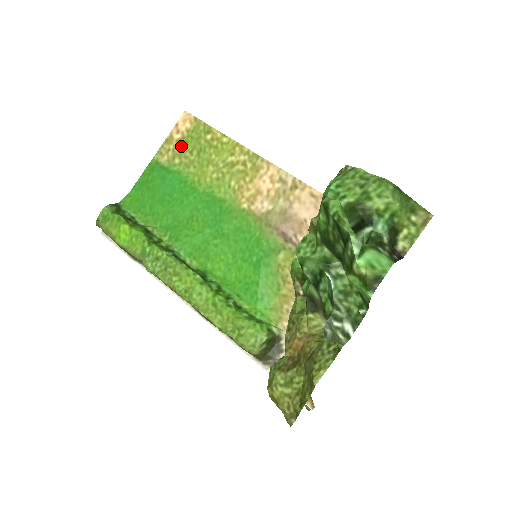
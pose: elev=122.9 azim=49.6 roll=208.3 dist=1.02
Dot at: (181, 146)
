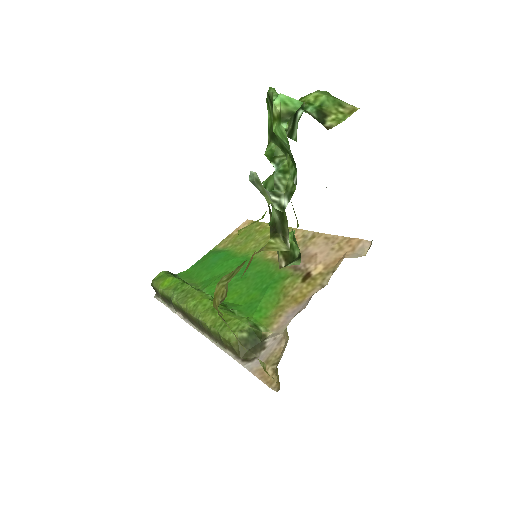
Dot at: (236, 237)
